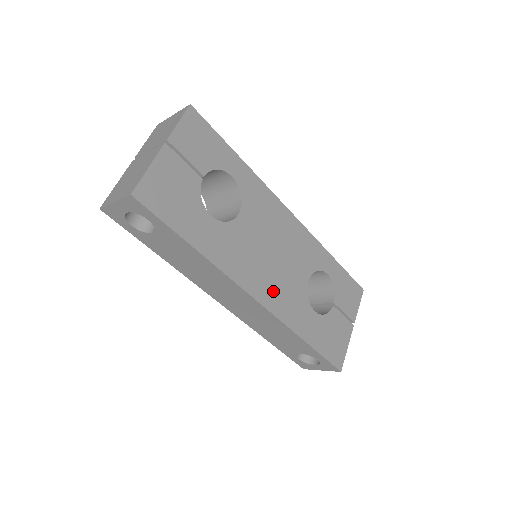
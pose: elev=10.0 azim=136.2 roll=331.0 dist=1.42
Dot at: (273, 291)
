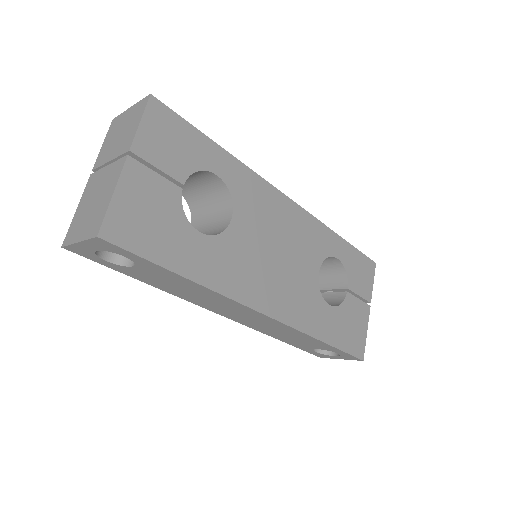
Dot at: (283, 298)
